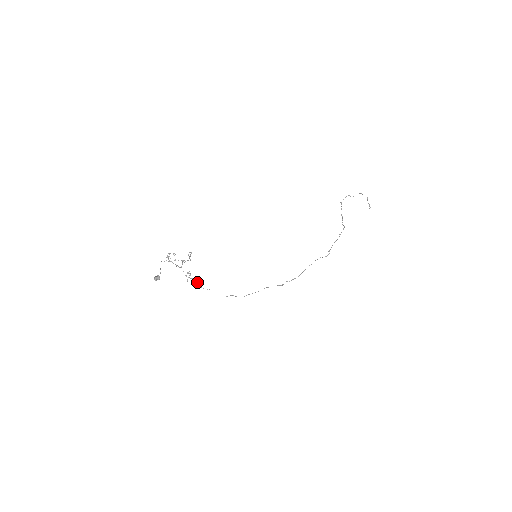
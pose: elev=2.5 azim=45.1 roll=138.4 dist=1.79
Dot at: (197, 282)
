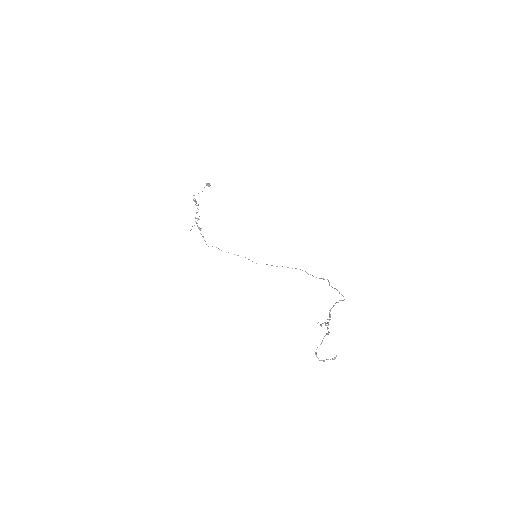
Dot at: (203, 237)
